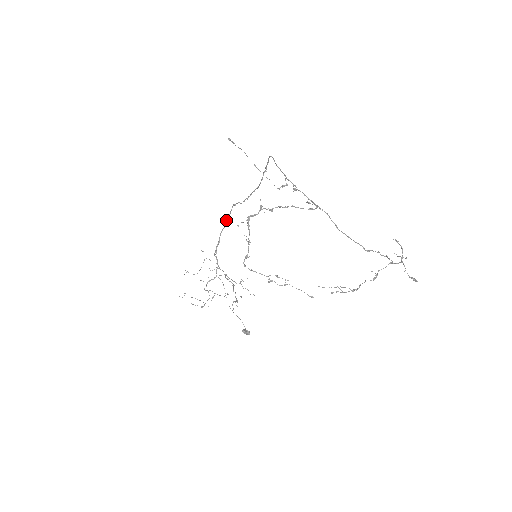
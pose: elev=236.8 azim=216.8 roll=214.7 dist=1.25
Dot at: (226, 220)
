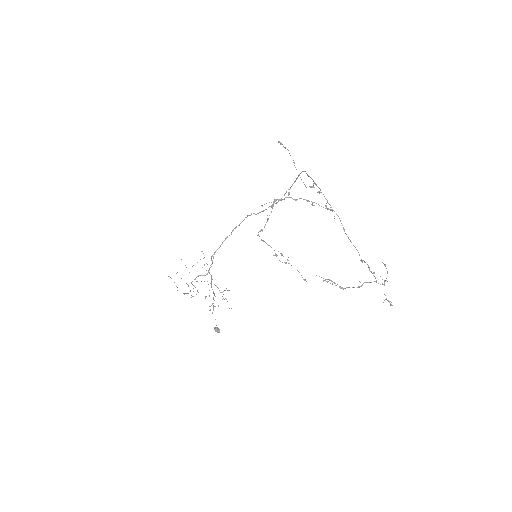
Dot at: (235, 228)
